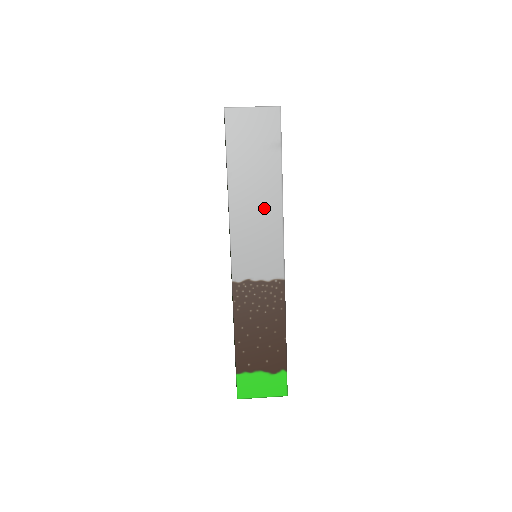
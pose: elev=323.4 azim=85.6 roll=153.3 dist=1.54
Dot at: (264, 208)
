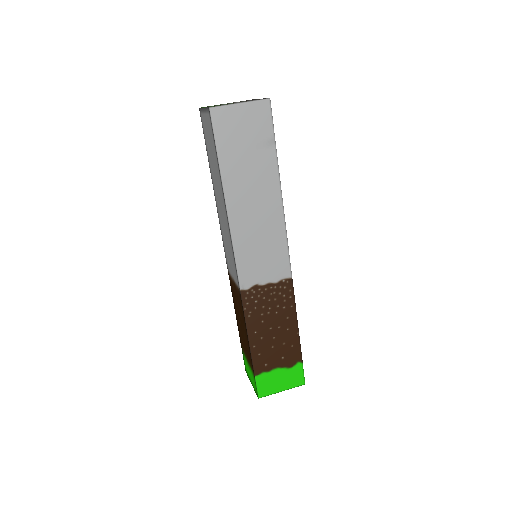
Dot at: (264, 210)
